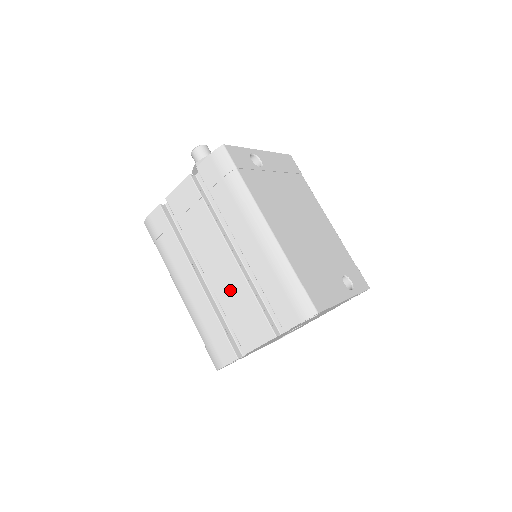
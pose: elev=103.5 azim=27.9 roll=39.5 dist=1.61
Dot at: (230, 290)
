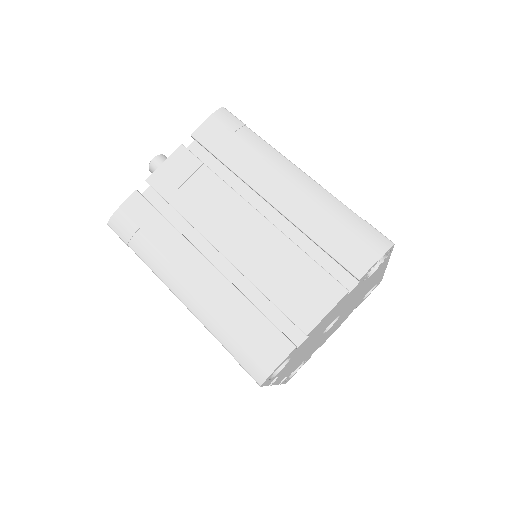
Dot at: (265, 258)
